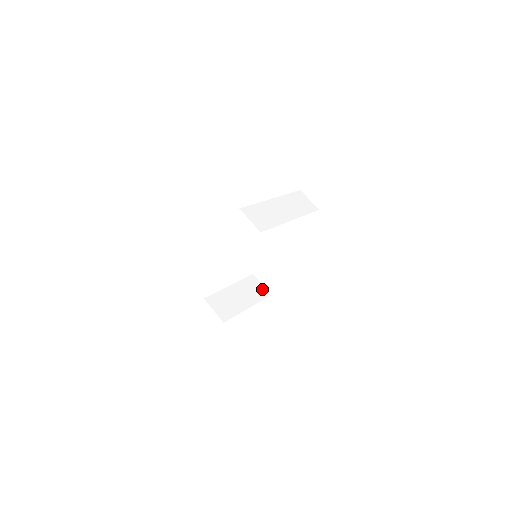
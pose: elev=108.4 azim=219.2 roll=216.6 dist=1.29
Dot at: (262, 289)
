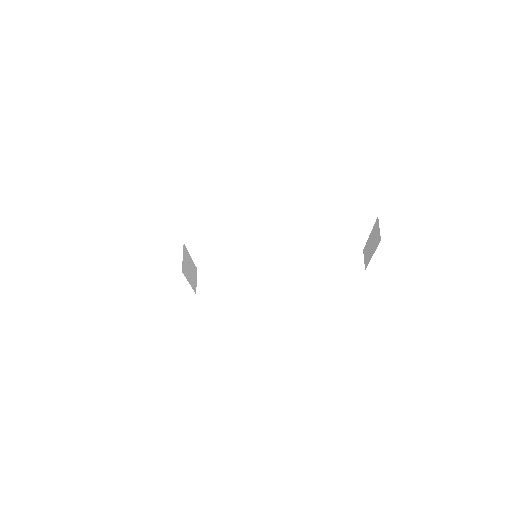
Dot at: (196, 284)
